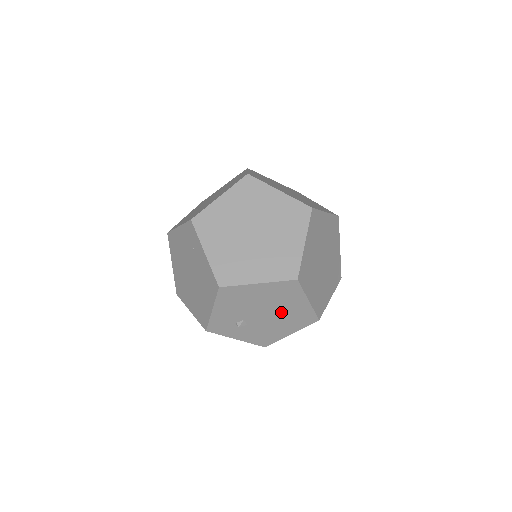
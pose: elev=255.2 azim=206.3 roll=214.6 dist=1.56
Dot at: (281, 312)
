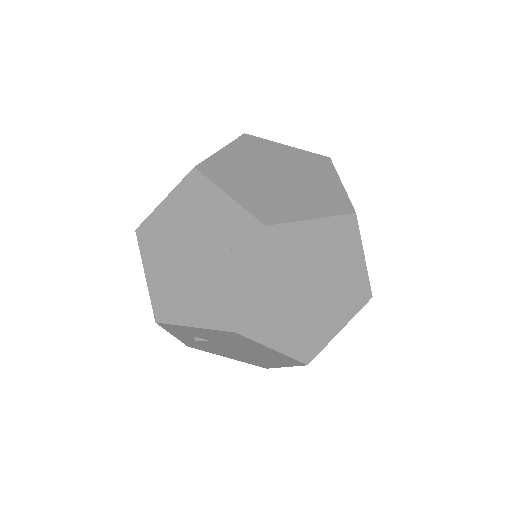
Dot at: (250, 356)
